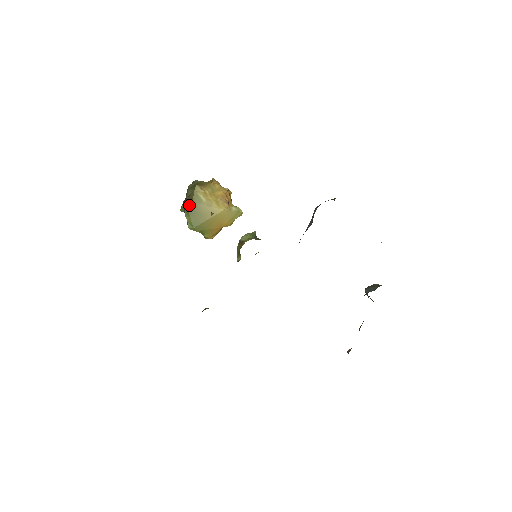
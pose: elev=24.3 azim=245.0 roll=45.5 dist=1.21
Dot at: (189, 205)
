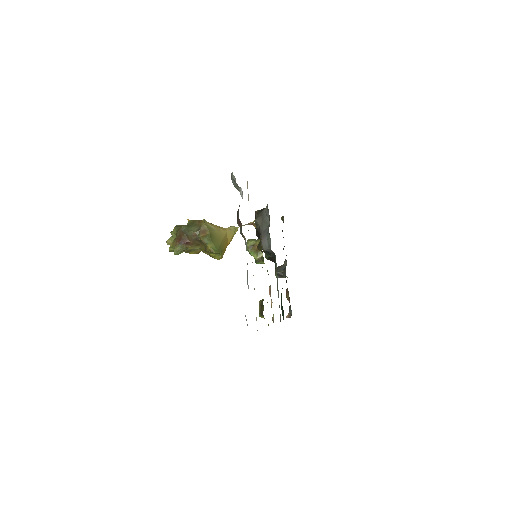
Dot at: (208, 234)
